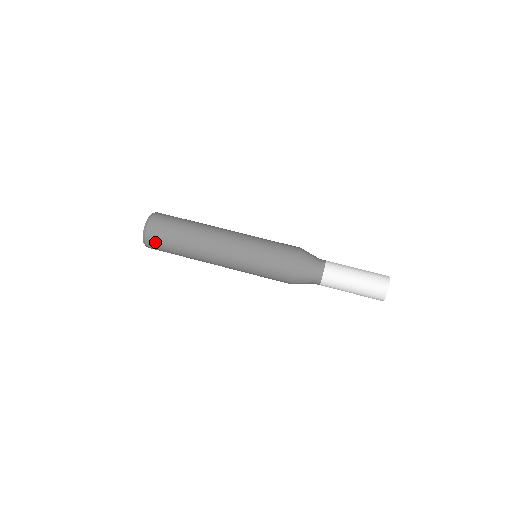
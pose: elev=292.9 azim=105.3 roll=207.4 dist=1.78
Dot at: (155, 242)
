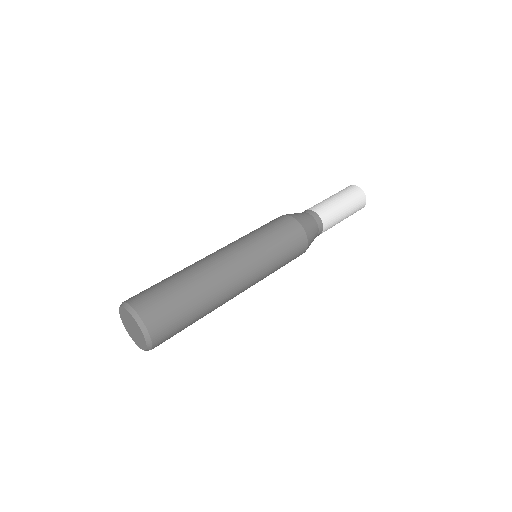
Dot at: (165, 333)
